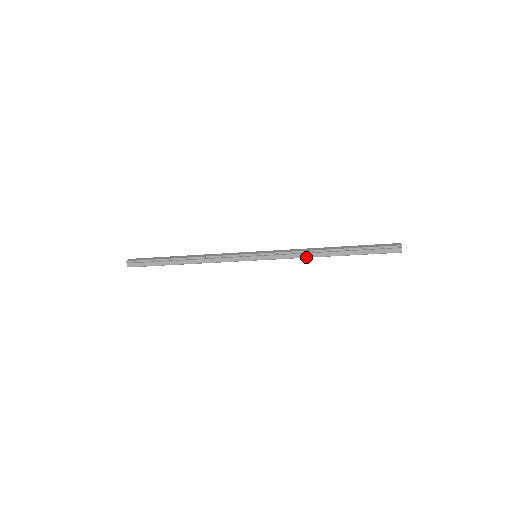
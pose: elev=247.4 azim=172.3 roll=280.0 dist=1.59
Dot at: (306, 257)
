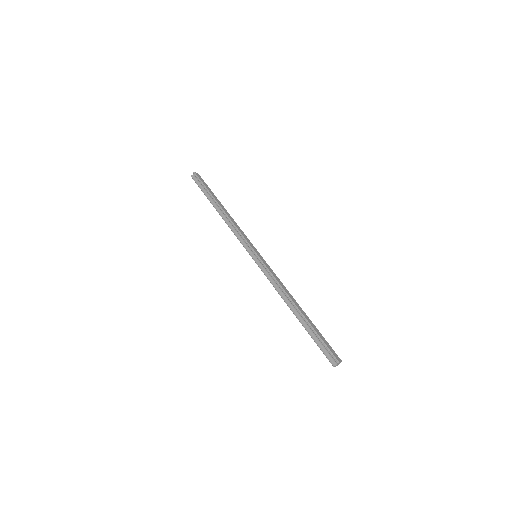
Dot at: (279, 293)
